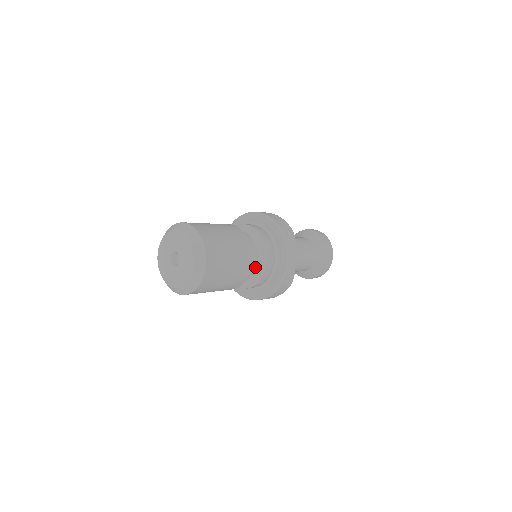
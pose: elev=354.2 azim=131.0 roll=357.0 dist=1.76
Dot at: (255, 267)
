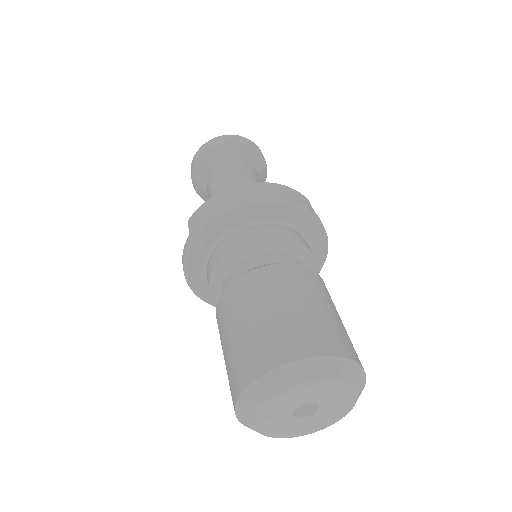
Dot at: occluded
